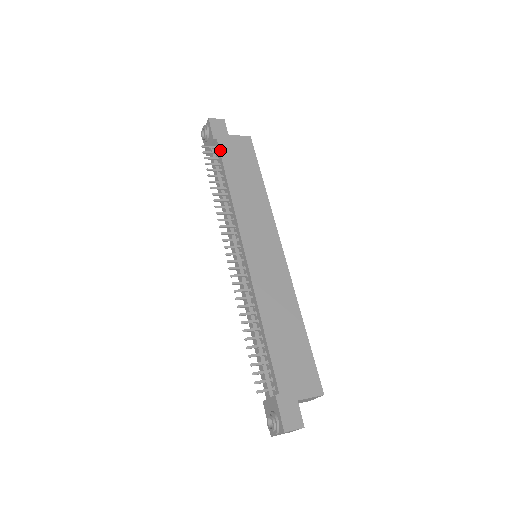
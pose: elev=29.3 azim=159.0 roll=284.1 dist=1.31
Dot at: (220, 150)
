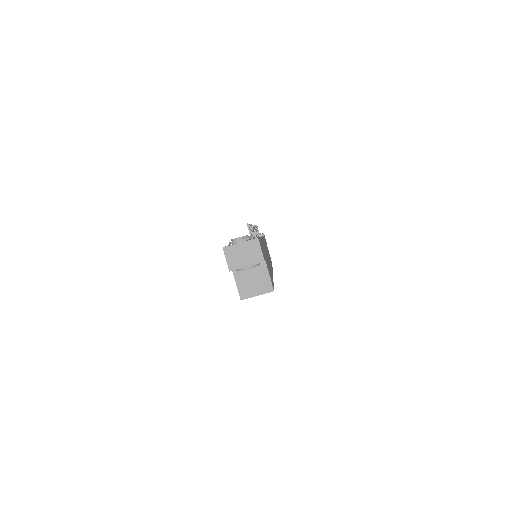
Dot at: (264, 236)
